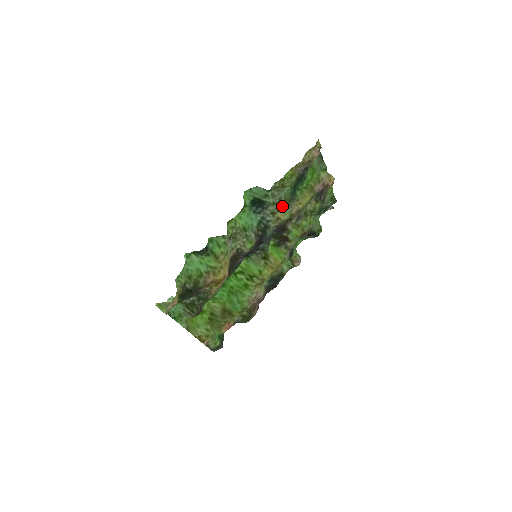
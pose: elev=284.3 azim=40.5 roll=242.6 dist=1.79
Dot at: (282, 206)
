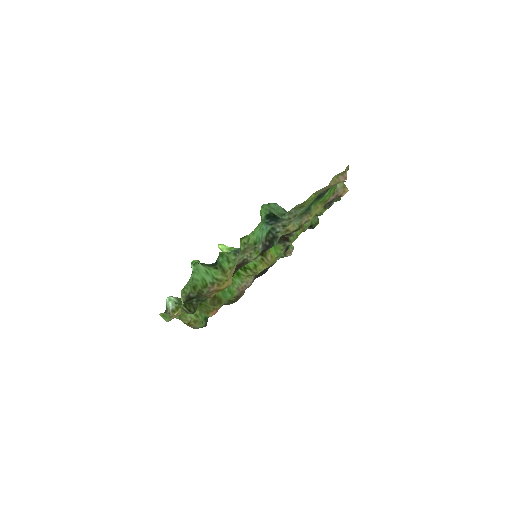
Dot at: (294, 219)
